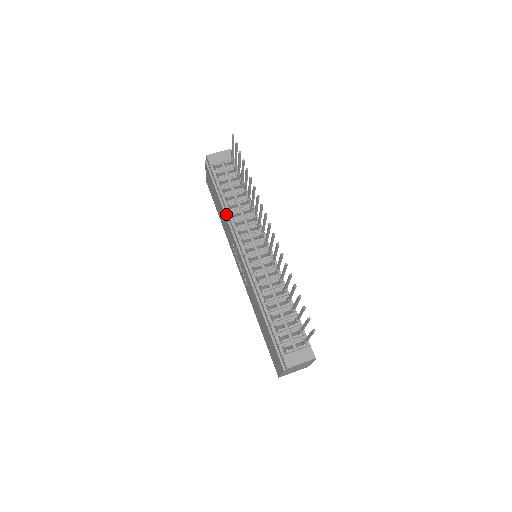
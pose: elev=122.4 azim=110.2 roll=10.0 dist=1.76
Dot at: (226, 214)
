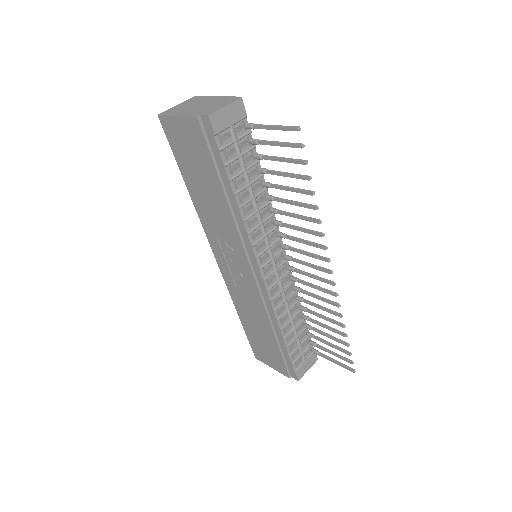
Dot at: (234, 217)
